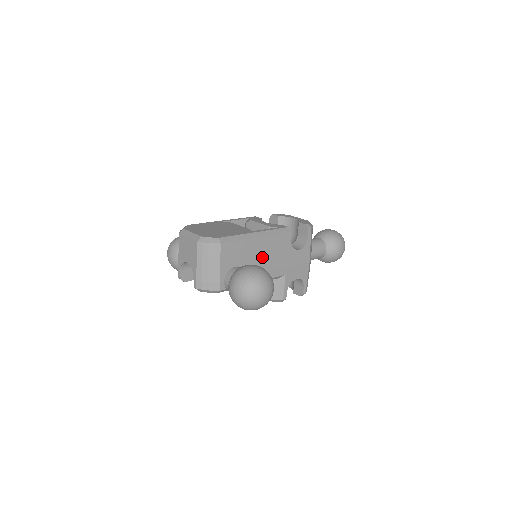
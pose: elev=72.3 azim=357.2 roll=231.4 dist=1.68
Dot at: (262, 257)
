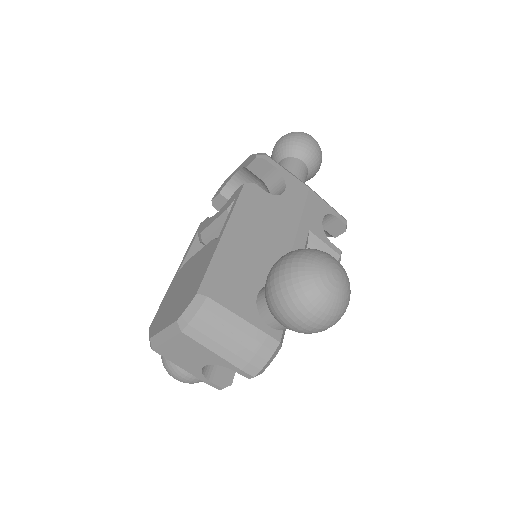
Dot at: (266, 246)
